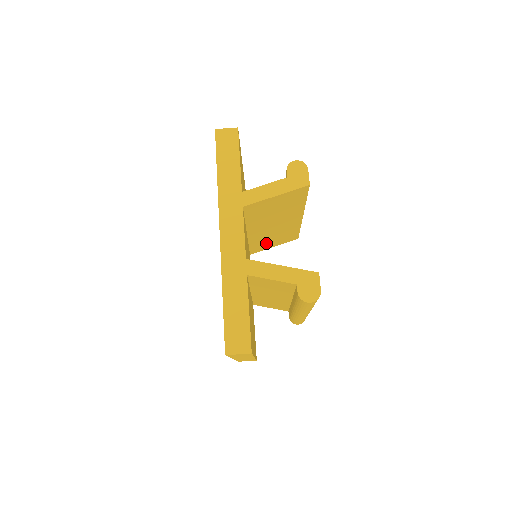
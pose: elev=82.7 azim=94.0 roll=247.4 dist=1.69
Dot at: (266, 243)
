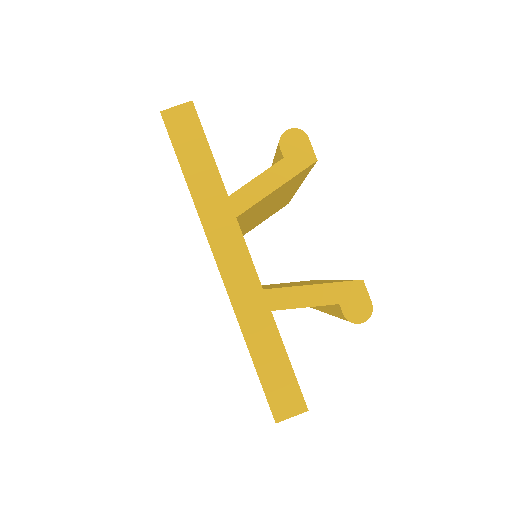
Dot at: occluded
